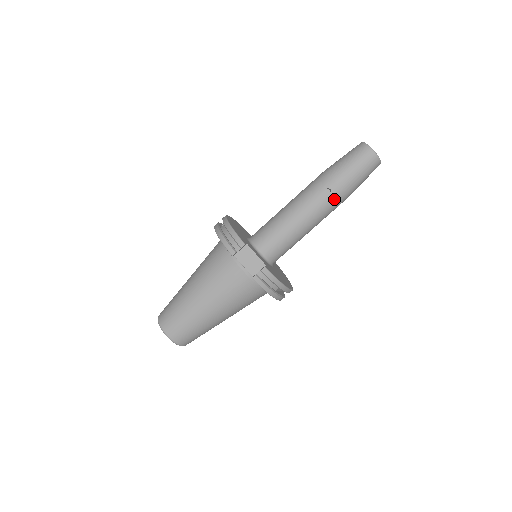
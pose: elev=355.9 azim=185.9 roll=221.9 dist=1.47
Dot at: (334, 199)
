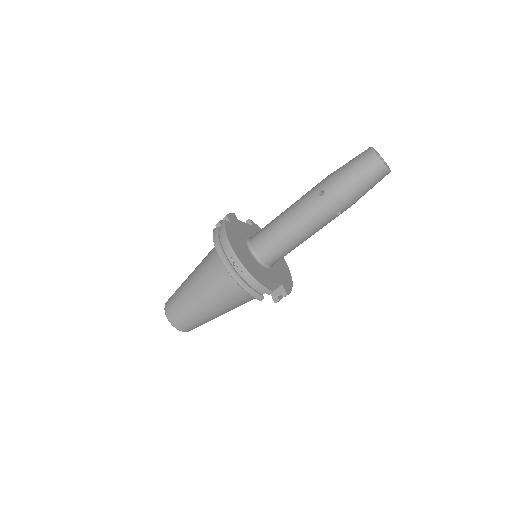
Dot at: (341, 213)
